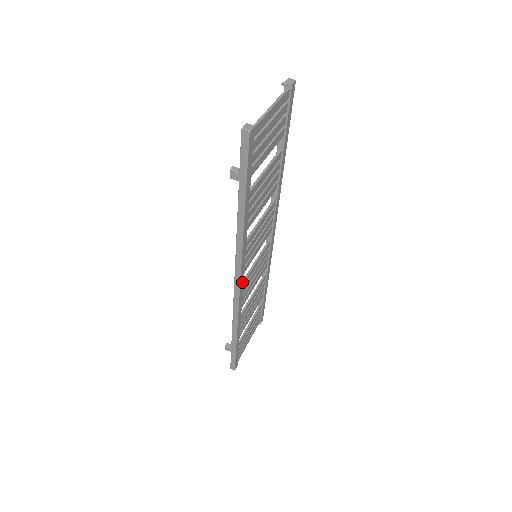
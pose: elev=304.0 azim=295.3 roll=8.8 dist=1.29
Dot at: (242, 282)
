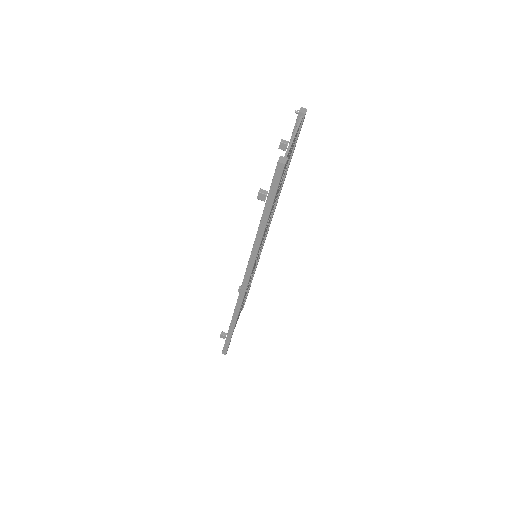
Dot at: occluded
